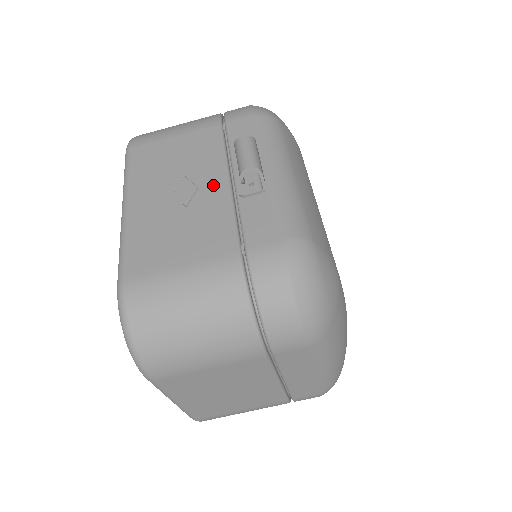
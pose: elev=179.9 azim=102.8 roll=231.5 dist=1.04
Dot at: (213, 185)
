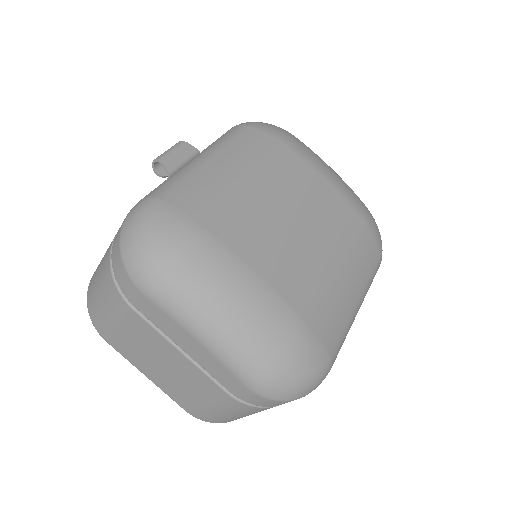
Dot at: occluded
